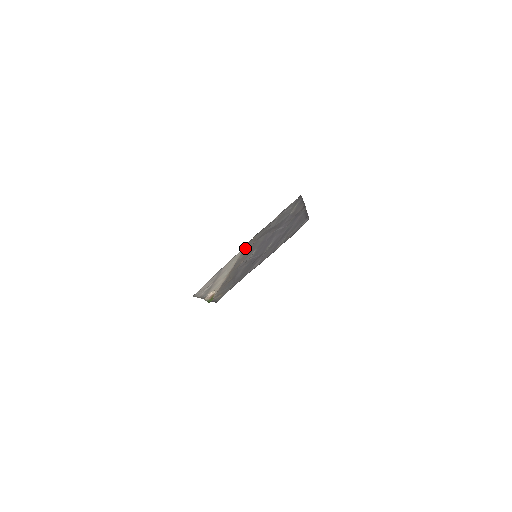
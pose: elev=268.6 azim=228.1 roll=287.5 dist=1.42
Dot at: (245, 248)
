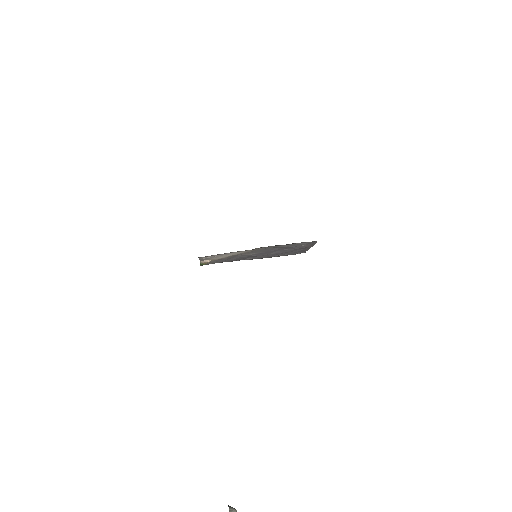
Dot at: (256, 249)
